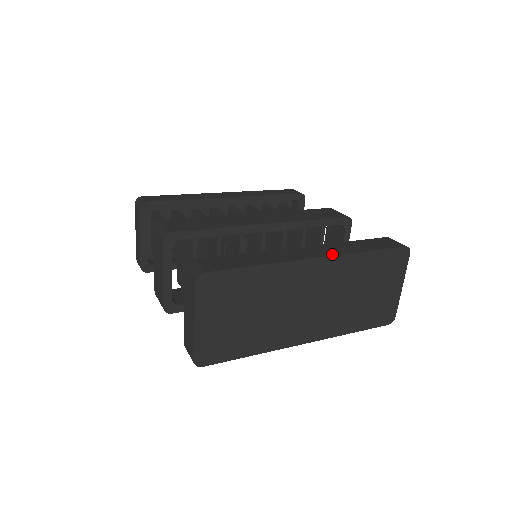
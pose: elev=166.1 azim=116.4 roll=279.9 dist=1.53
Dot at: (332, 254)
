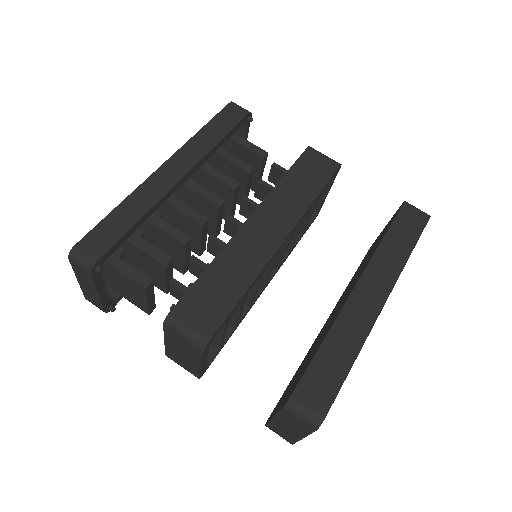
Dot at: (391, 285)
